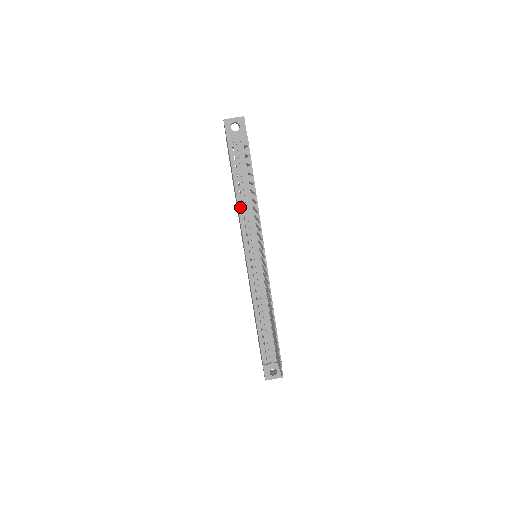
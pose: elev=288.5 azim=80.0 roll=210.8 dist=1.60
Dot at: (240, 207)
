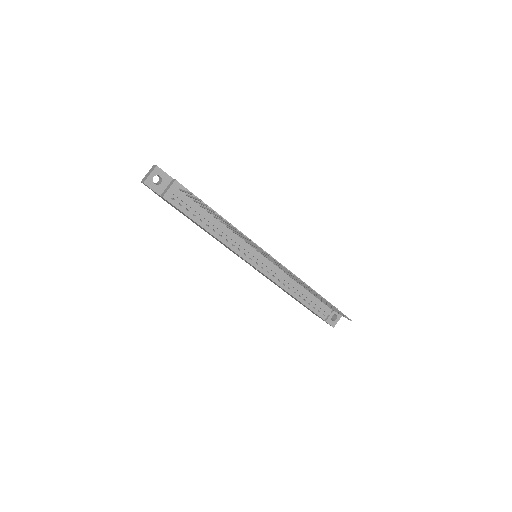
Dot at: (217, 236)
